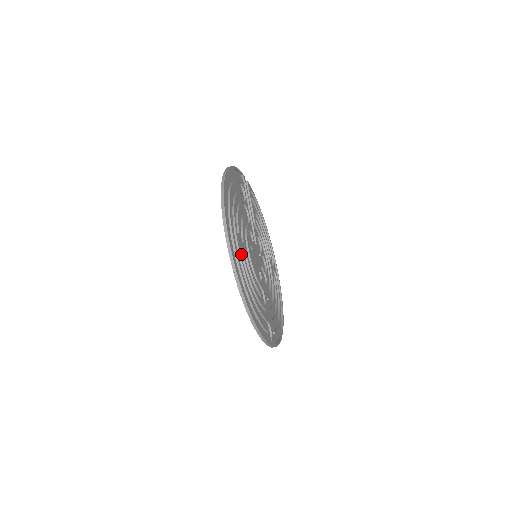
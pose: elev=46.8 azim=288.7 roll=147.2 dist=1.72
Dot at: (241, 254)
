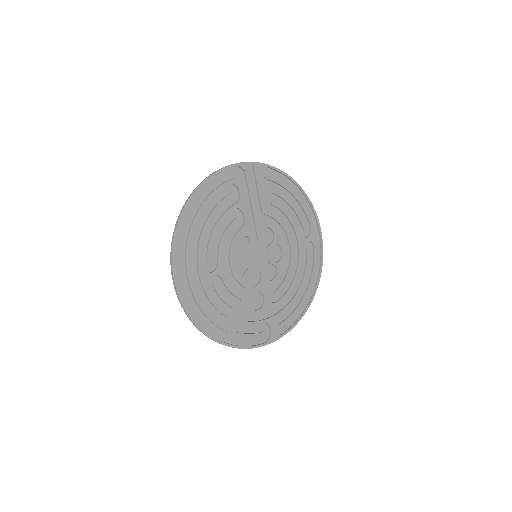
Dot at: (212, 282)
